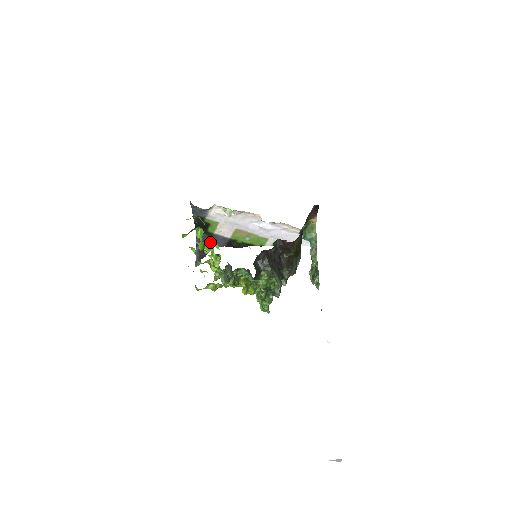
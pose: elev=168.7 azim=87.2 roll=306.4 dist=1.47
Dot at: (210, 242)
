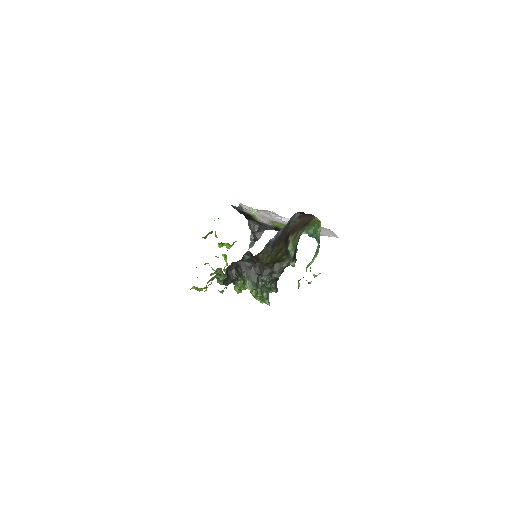
Dot at: (263, 226)
